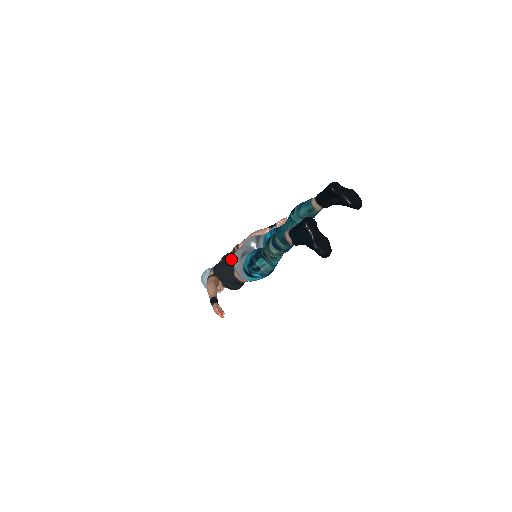
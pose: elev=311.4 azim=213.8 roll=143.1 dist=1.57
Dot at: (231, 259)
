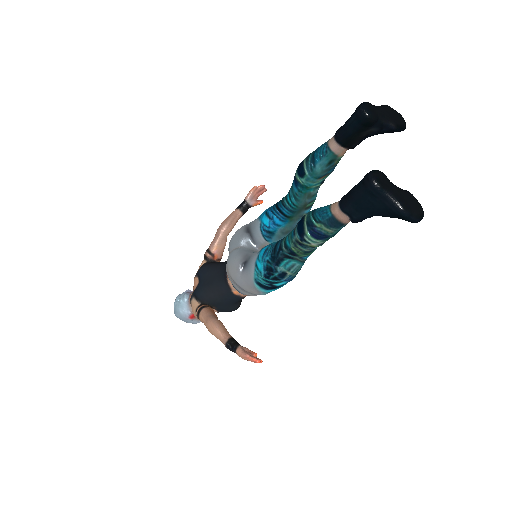
Dot at: (214, 274)
